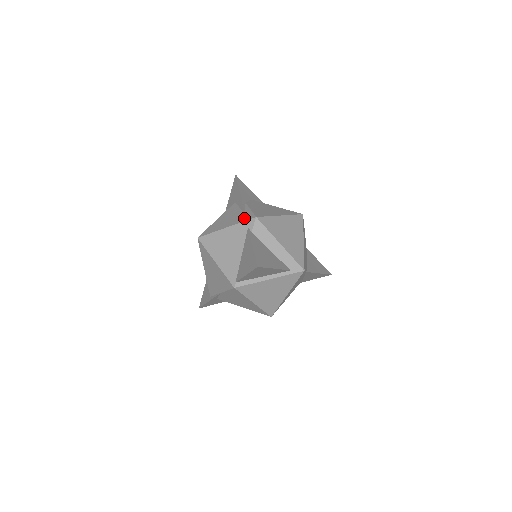
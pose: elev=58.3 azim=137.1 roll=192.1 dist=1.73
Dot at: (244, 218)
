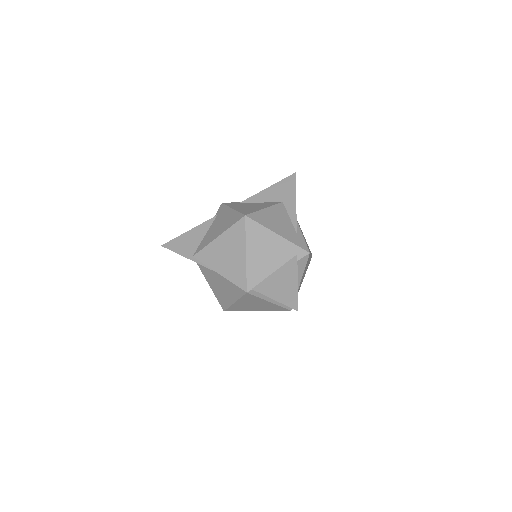
Dot at: (298, 241)
